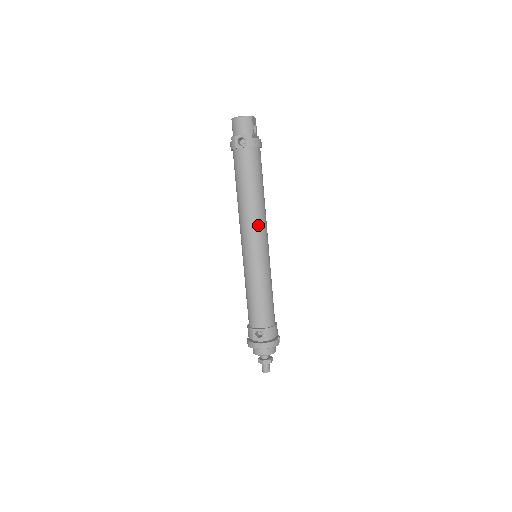
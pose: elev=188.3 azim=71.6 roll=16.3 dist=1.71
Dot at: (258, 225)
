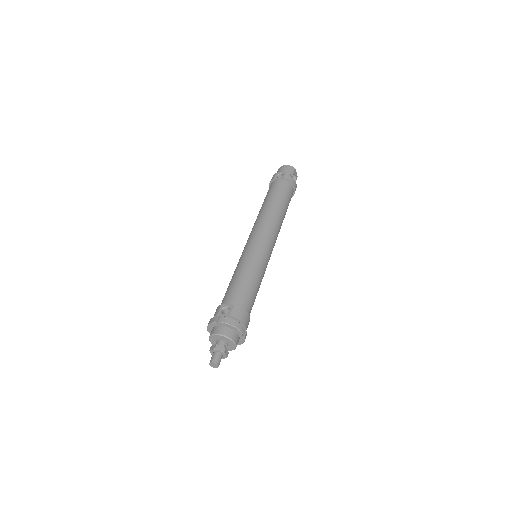
Dot at: (269, 226)
